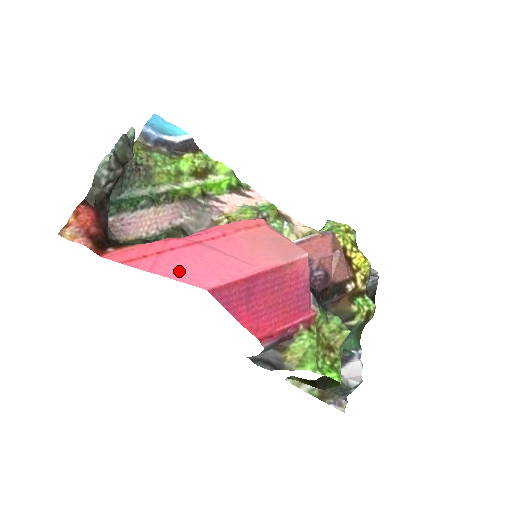
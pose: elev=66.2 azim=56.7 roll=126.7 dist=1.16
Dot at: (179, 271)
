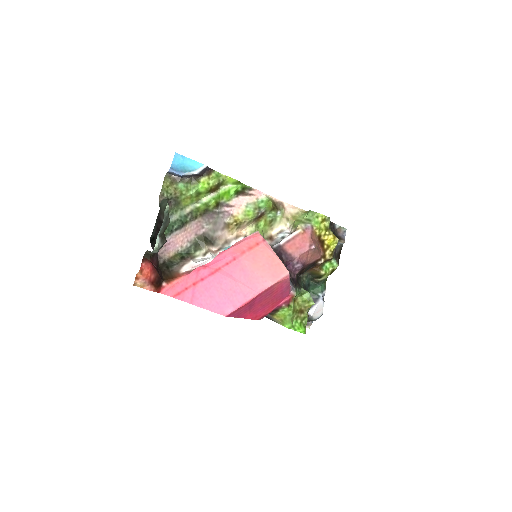
Dot at: (208, 301)
